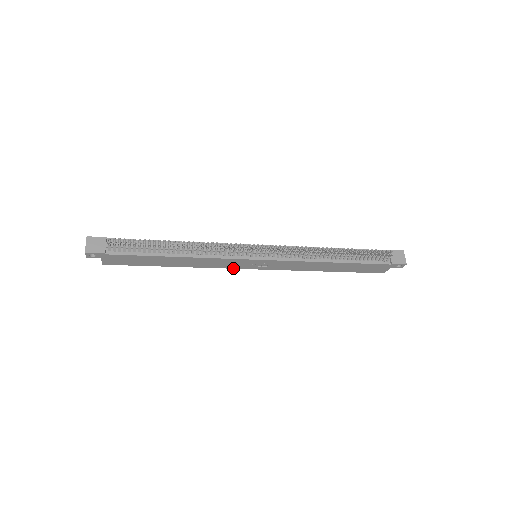
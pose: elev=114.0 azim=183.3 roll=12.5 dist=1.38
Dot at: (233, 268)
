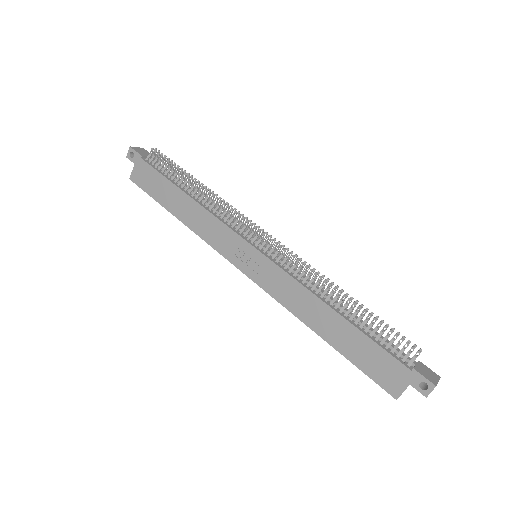
Dot at: (225, 257)
